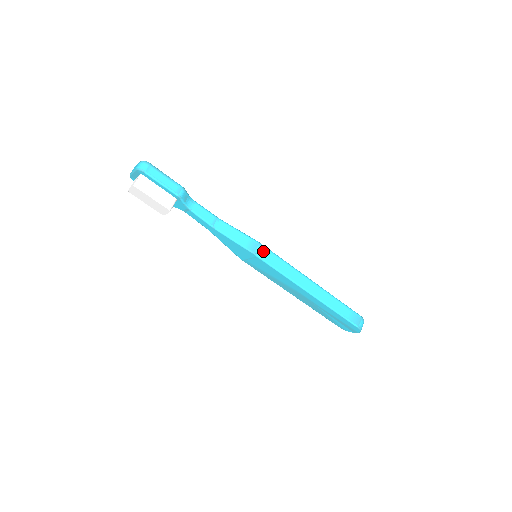
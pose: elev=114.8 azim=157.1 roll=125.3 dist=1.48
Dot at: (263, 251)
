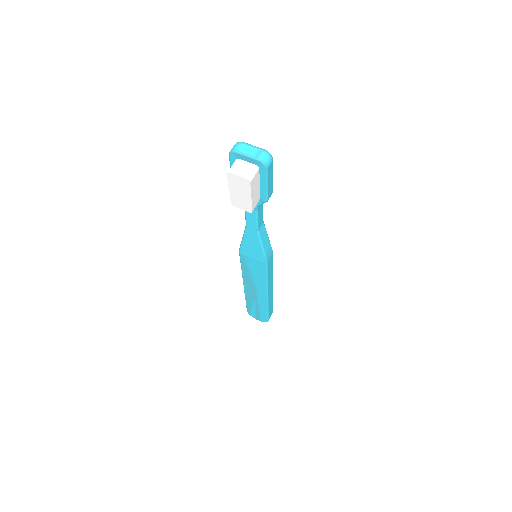
Dot at: (271, 259)
